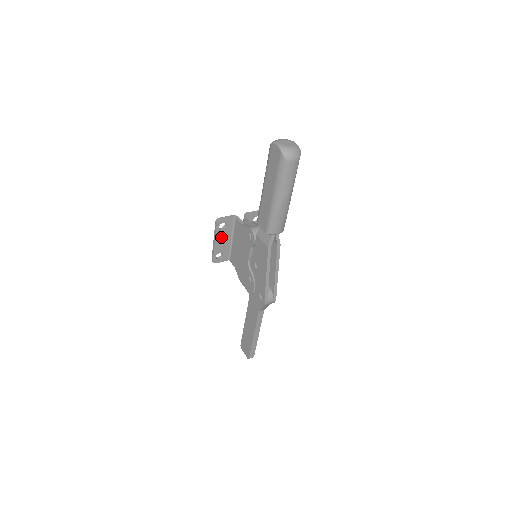
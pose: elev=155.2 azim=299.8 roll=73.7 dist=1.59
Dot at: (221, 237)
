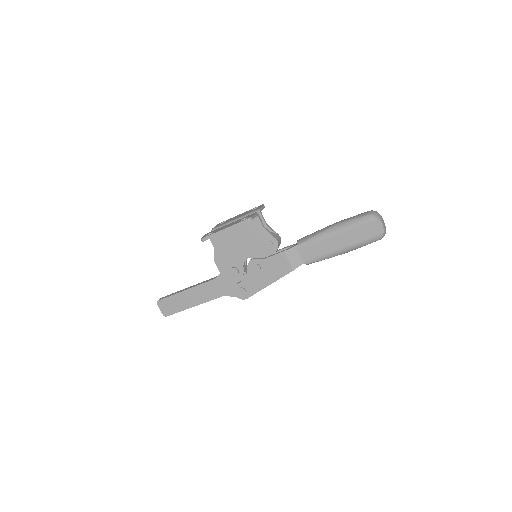
Dot at: occluded
